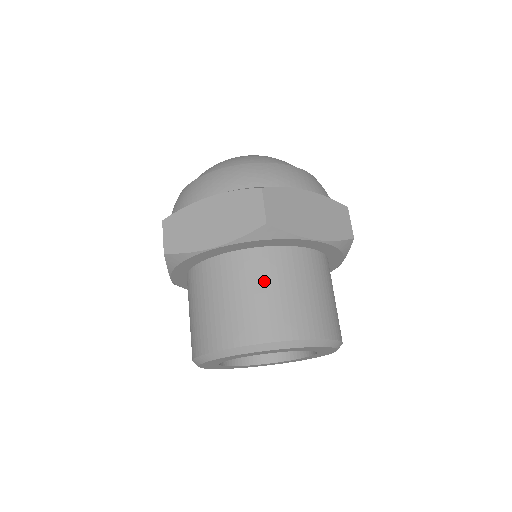
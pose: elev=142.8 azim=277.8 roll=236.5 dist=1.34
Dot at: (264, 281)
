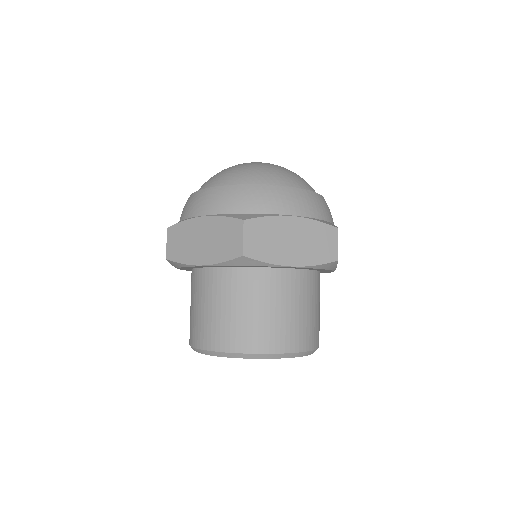
Dot at: (309, 300)
